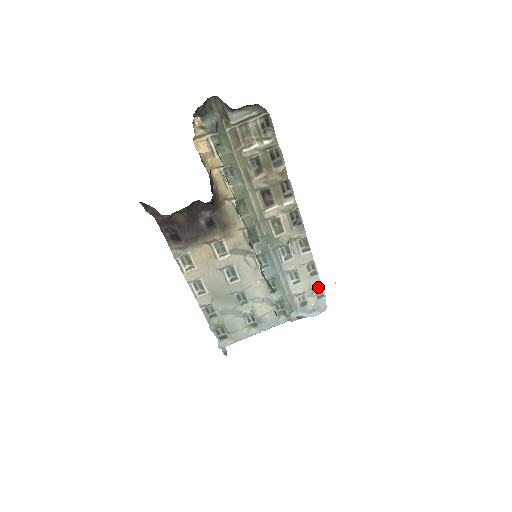
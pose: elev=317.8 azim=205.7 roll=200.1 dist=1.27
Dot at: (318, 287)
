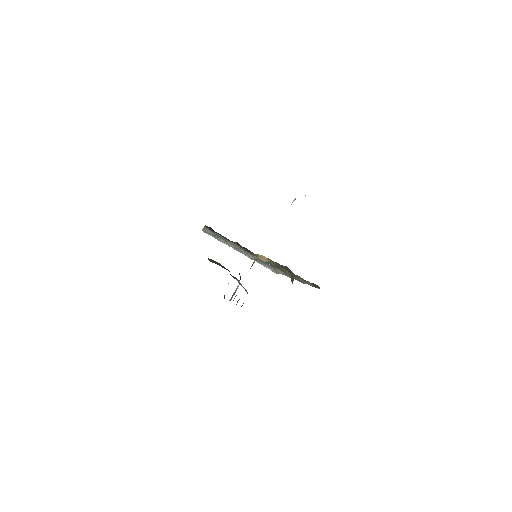
Dot at: occluded
